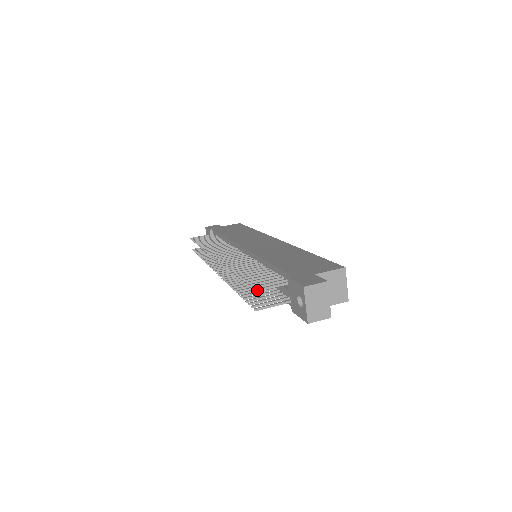
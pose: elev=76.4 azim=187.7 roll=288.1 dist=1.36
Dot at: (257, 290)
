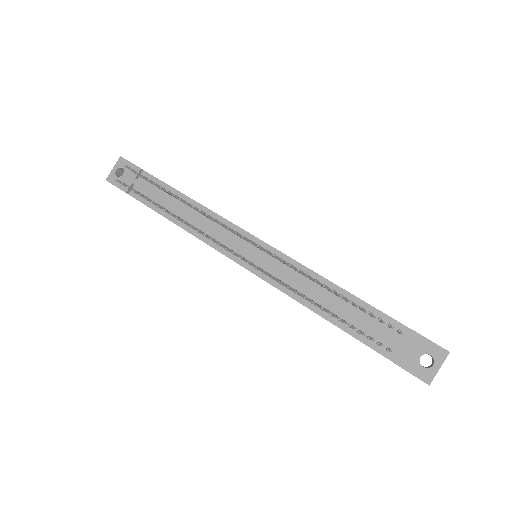
Dot at: occluded
